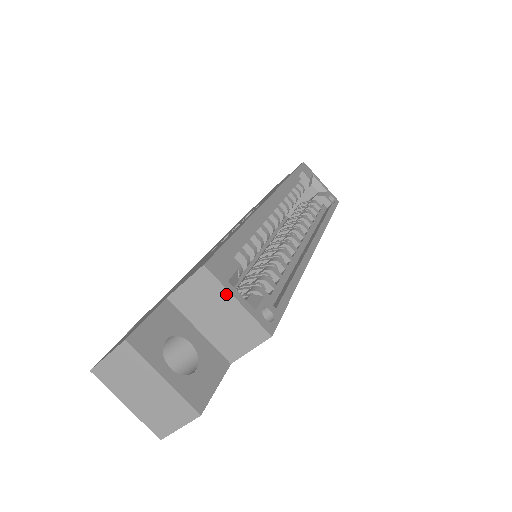
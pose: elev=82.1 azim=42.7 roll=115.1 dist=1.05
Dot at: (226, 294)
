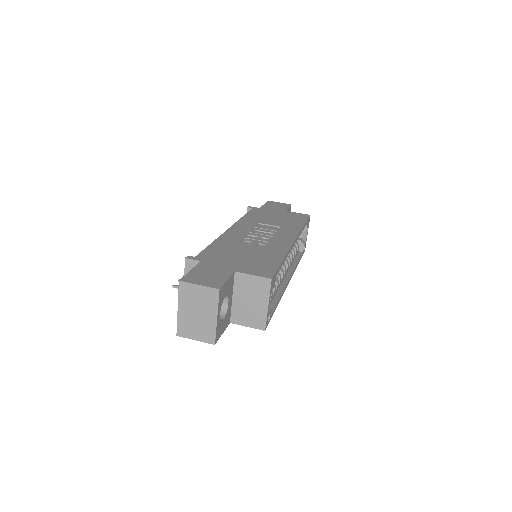
Dot at: (266, 298)
